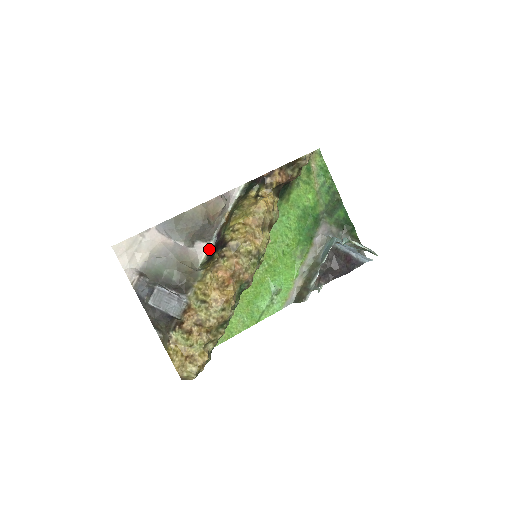
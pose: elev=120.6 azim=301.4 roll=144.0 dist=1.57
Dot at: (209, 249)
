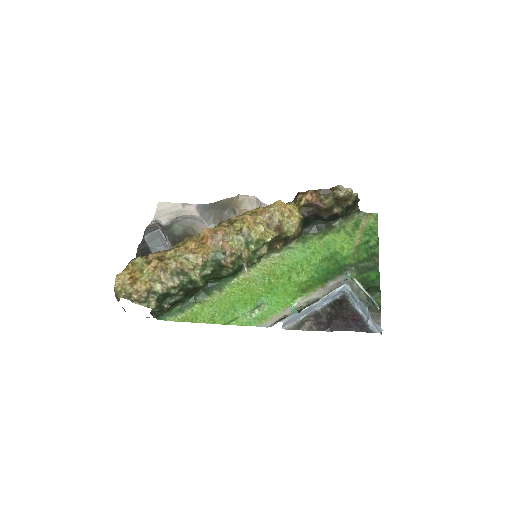
Dot at: occluded
